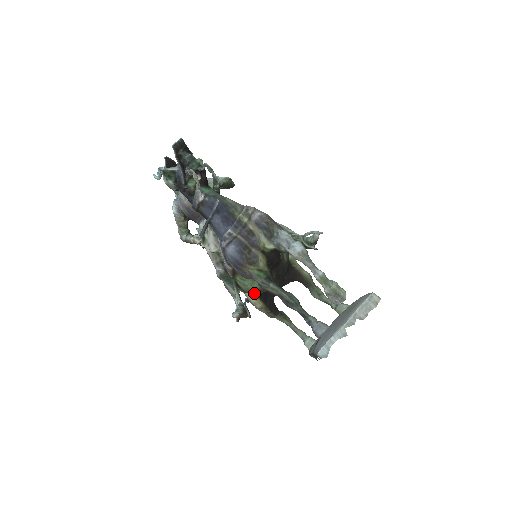
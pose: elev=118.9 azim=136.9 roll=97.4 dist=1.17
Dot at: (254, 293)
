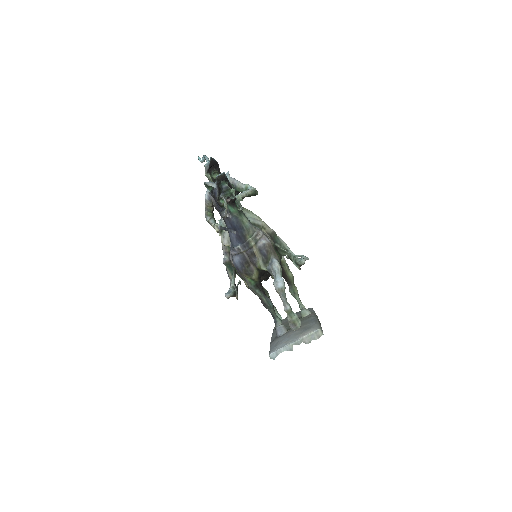
Dot at: occluded
